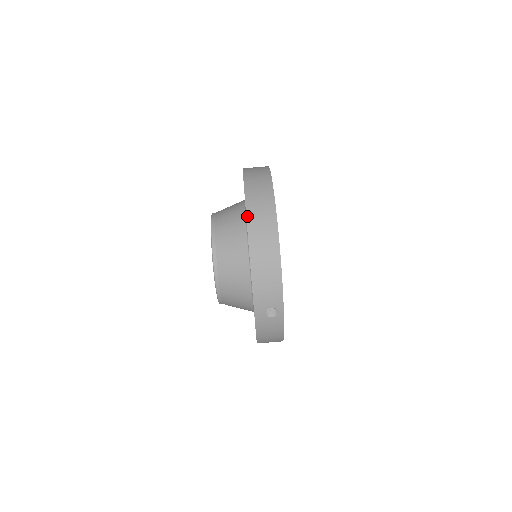
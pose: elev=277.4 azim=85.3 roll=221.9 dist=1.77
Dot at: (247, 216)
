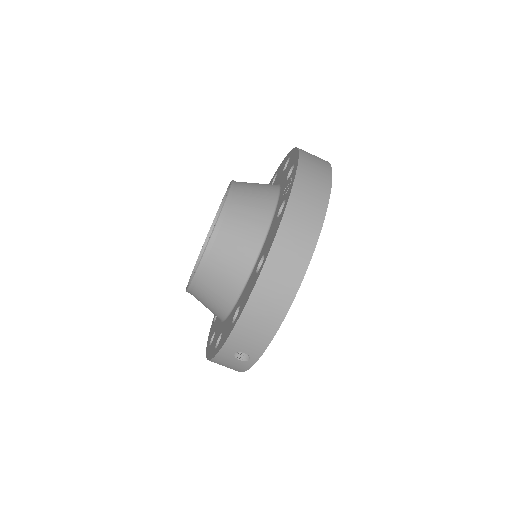
Dot at: (276, 239)
